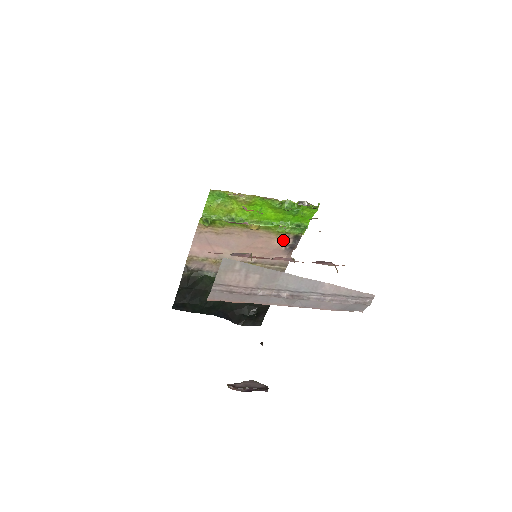
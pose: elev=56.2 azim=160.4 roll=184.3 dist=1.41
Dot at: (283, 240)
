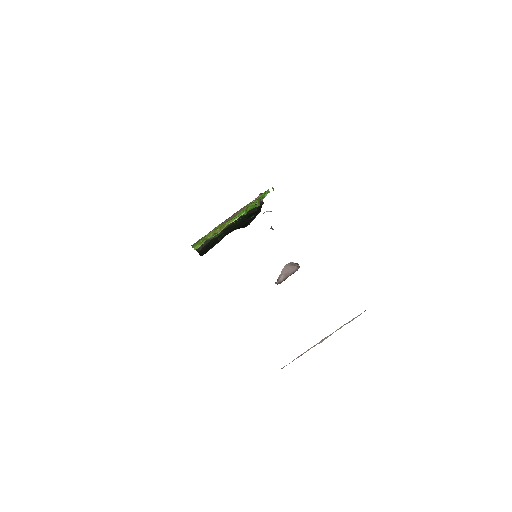
Dot at: (254, 200)
